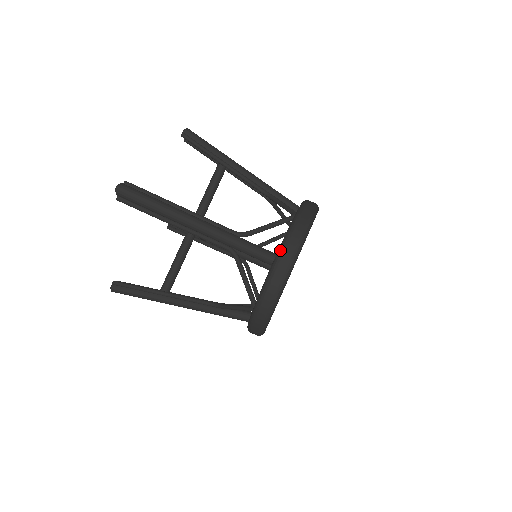
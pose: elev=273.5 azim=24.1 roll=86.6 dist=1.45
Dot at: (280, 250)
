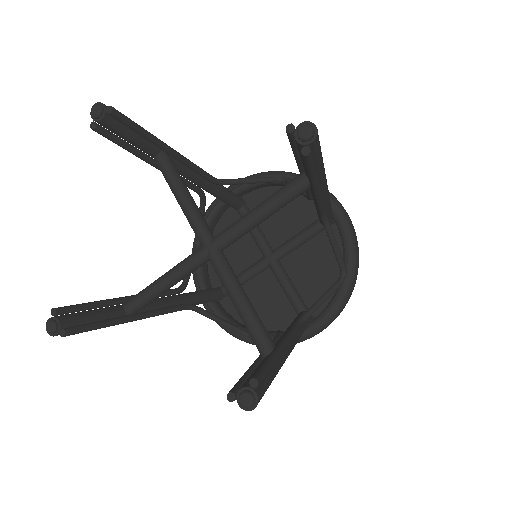
Dot at: (321, 328)
